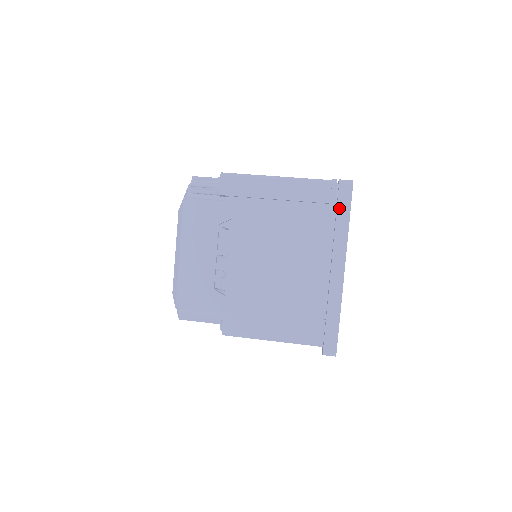
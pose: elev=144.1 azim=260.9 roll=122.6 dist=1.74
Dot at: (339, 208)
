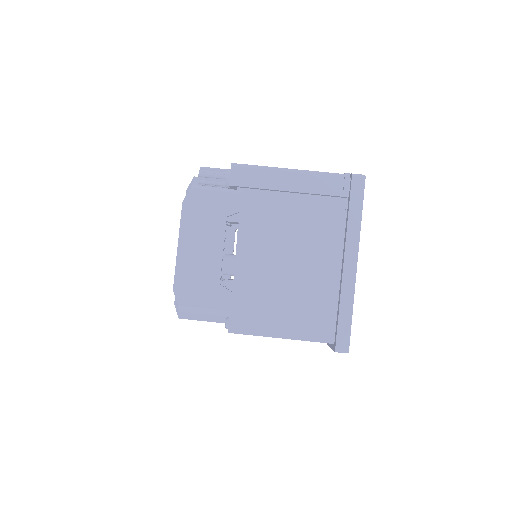
Dot at: (352, 201)
